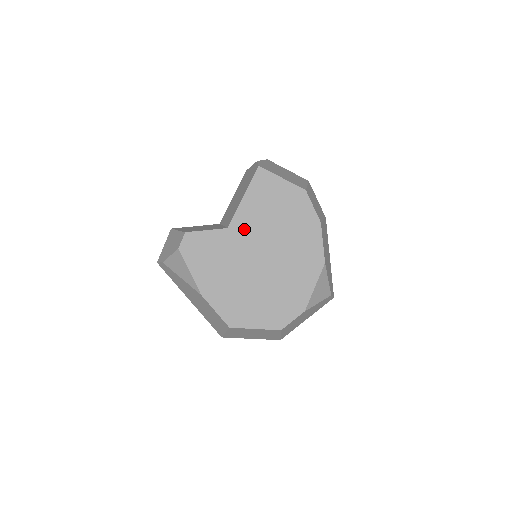
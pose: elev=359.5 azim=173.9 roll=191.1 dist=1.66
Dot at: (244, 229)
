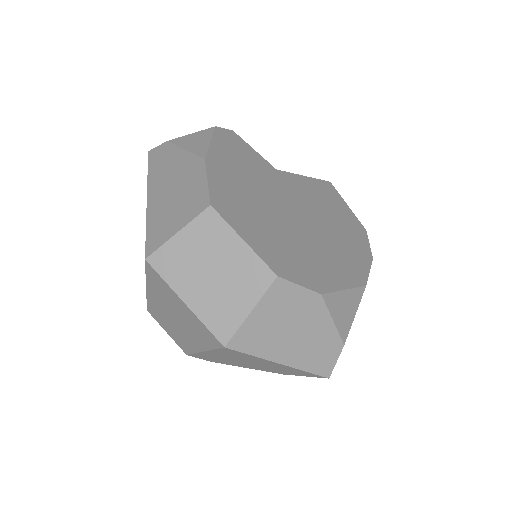
Dot at: (292, 185)
